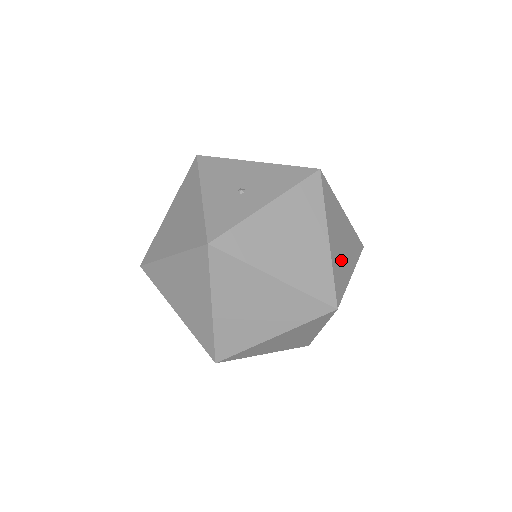
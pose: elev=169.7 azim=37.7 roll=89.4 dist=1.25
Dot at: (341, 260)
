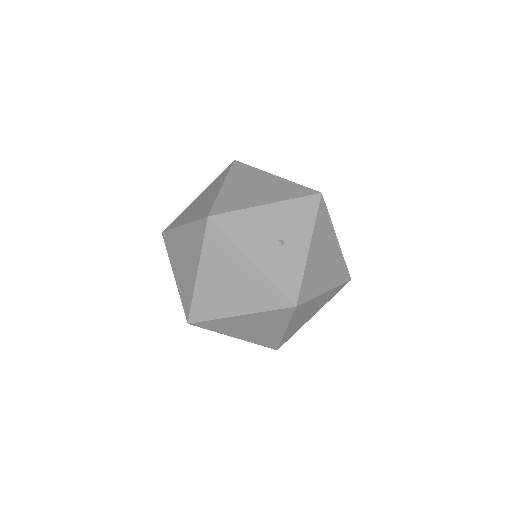
Dot at: occluded
